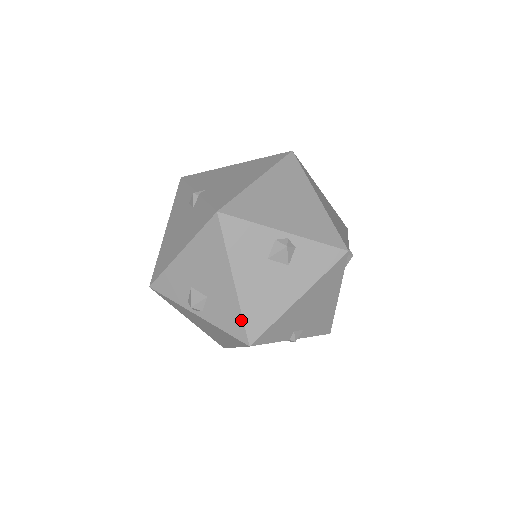
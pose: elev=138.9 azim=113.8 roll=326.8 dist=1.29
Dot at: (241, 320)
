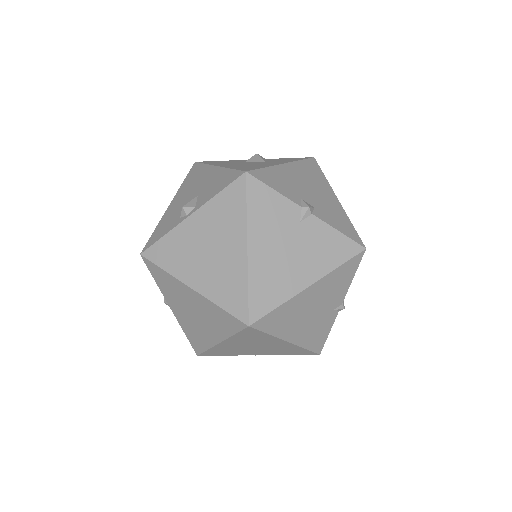
Dot at: (231, 171)
